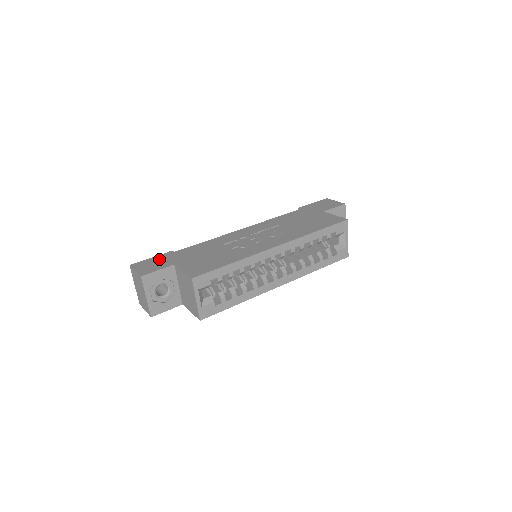
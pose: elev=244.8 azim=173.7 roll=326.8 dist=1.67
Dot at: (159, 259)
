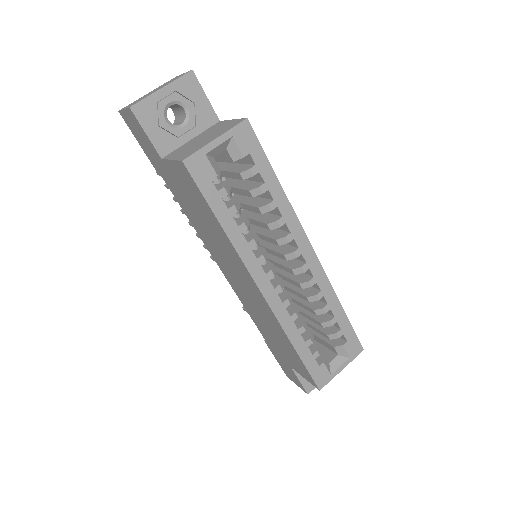
Dot at: occluded
